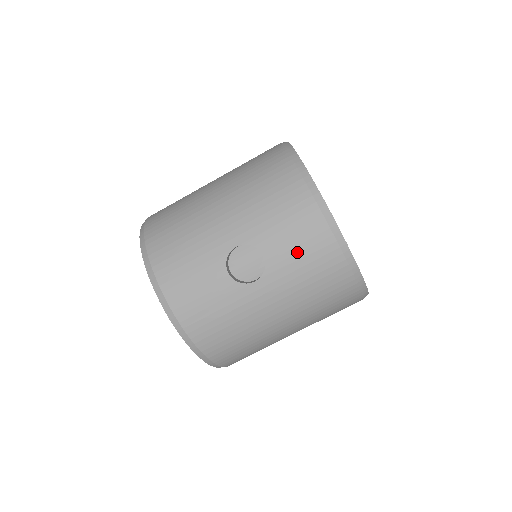
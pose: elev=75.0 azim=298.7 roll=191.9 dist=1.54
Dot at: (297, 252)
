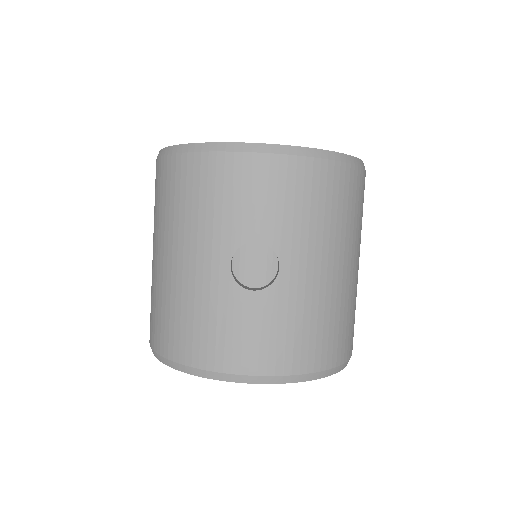
Dot at: (275, 204)
